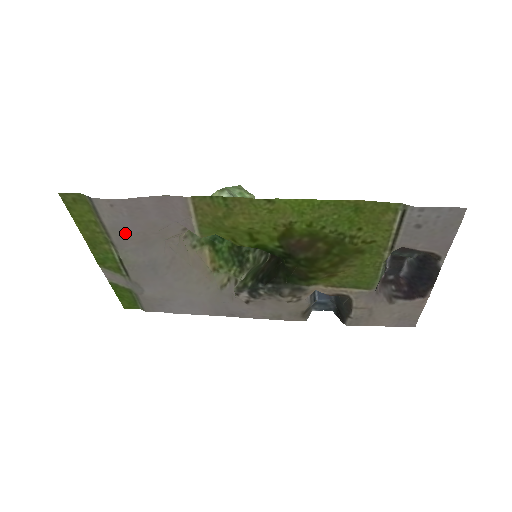
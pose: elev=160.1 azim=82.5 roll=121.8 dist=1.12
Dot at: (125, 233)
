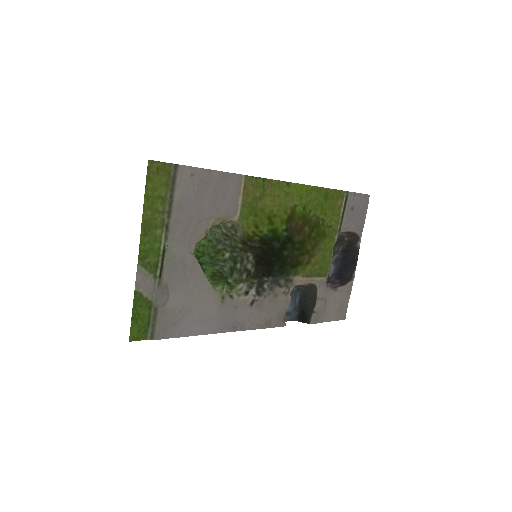
Dot at: (182, 214)
